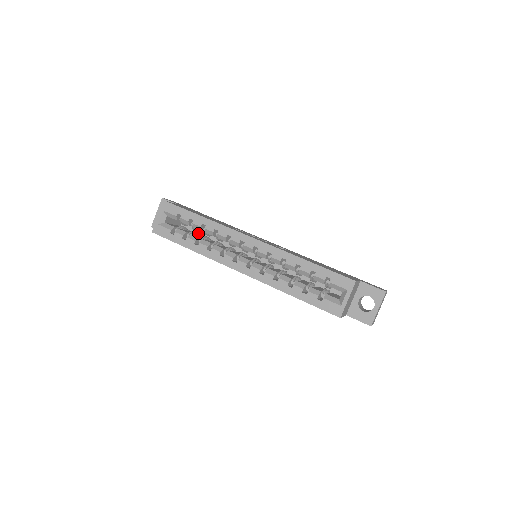
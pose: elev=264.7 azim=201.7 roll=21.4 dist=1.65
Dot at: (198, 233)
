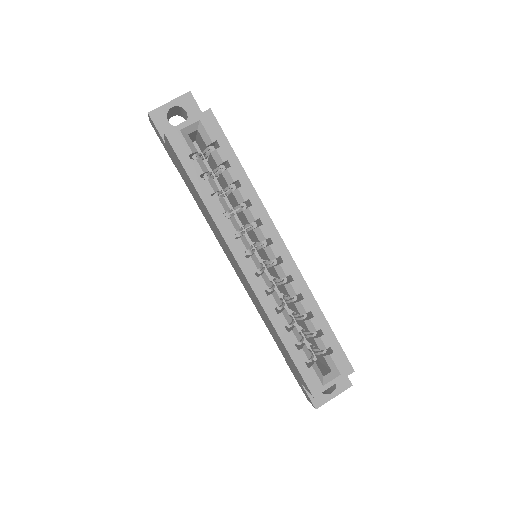
Dot at: occluded
